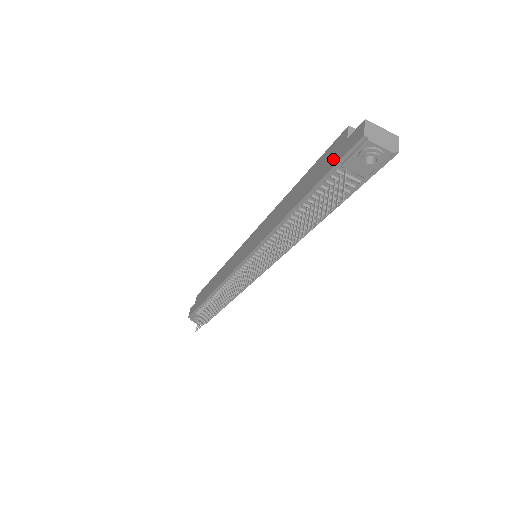
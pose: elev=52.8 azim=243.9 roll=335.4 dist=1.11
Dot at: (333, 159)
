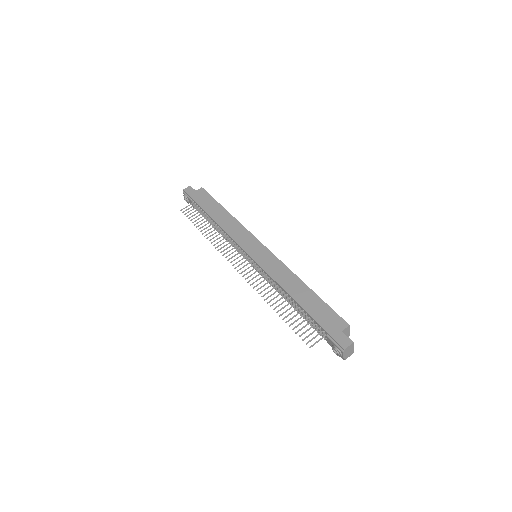
Dot at: (329, 326)
